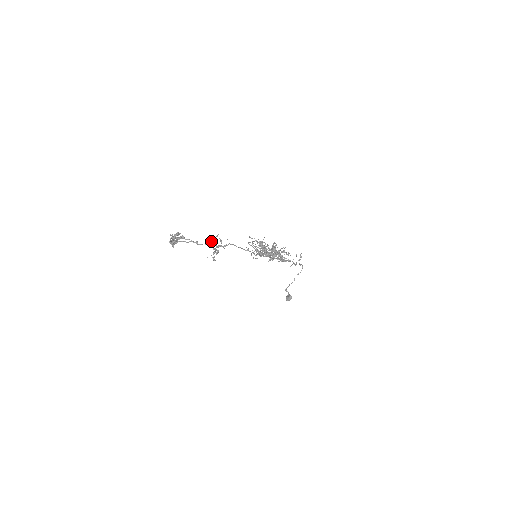
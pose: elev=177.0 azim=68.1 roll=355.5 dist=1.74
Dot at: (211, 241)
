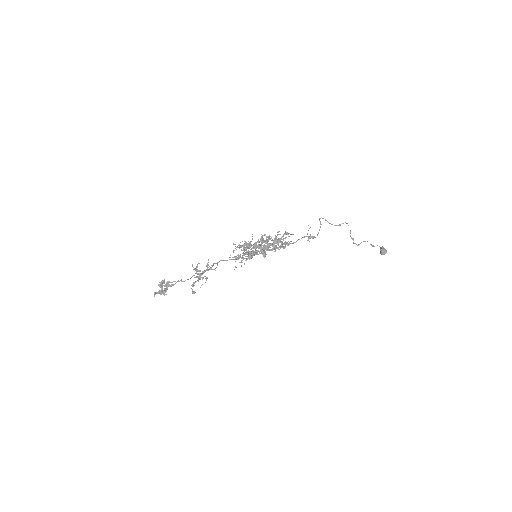
Dot at: occluded
